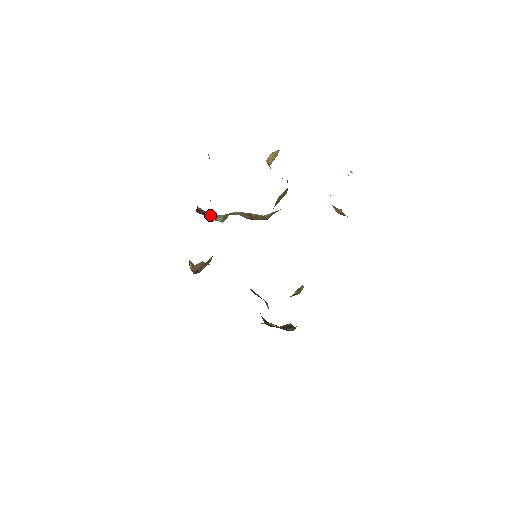
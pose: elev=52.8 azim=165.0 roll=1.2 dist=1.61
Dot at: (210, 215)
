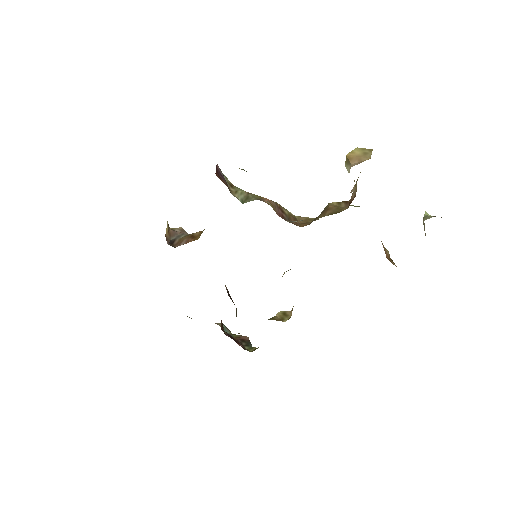
Dot at: (228, 183)
